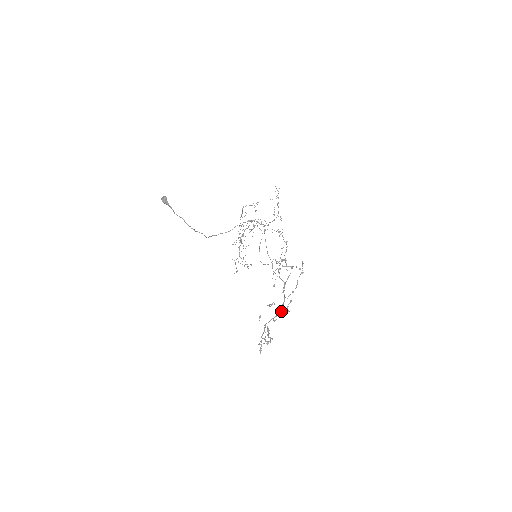
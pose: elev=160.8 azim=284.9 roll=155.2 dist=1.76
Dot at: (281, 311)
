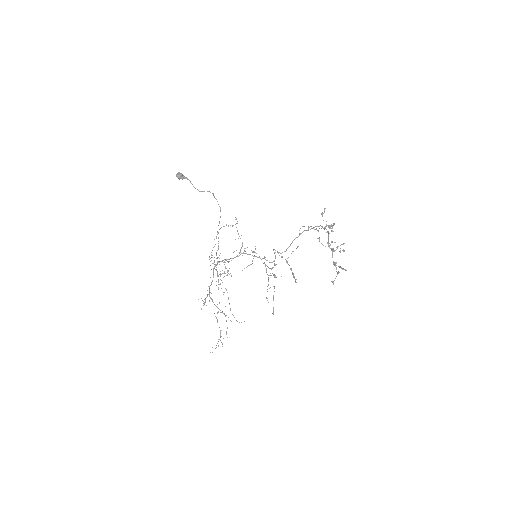
Dot at: (329, 225)
